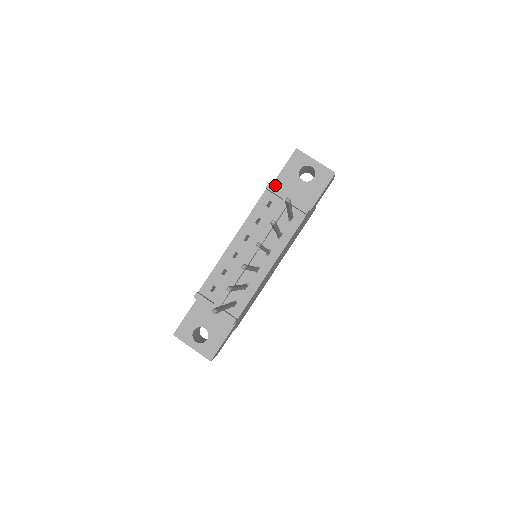
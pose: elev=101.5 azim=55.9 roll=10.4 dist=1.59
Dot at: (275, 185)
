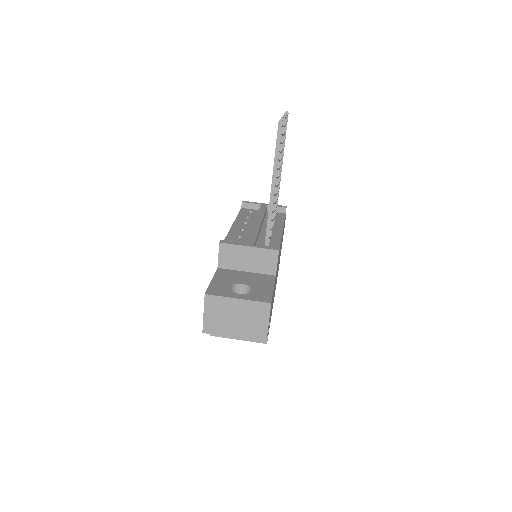
Dot at: occluded
